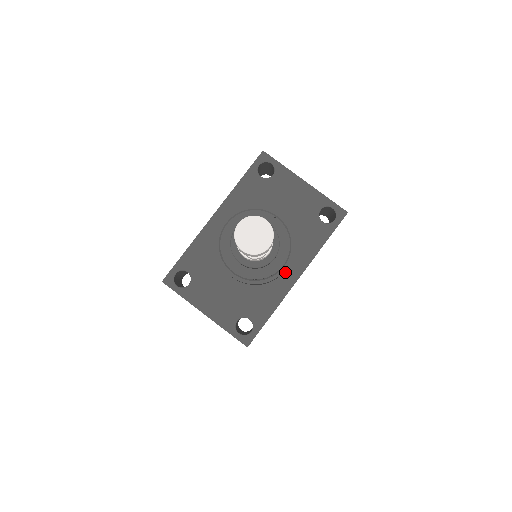
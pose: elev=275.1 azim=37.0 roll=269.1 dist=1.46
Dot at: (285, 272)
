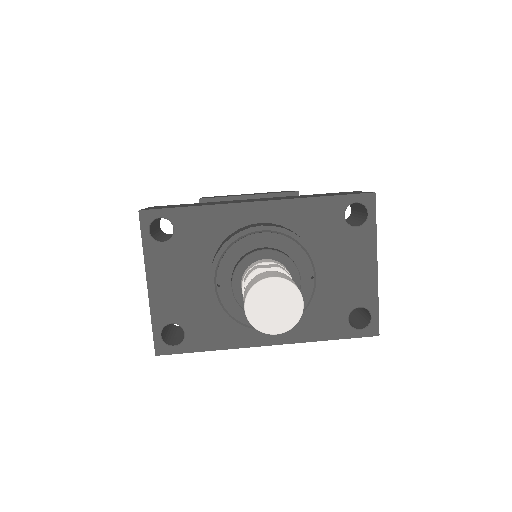
Dot at: occluded
